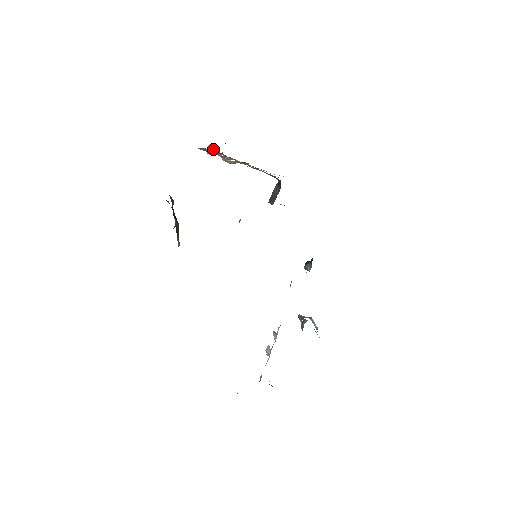
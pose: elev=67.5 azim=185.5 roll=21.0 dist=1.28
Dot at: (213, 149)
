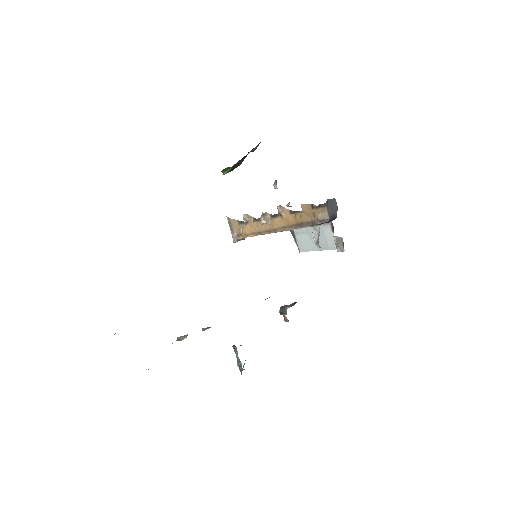
Dot at: (245, 222)
